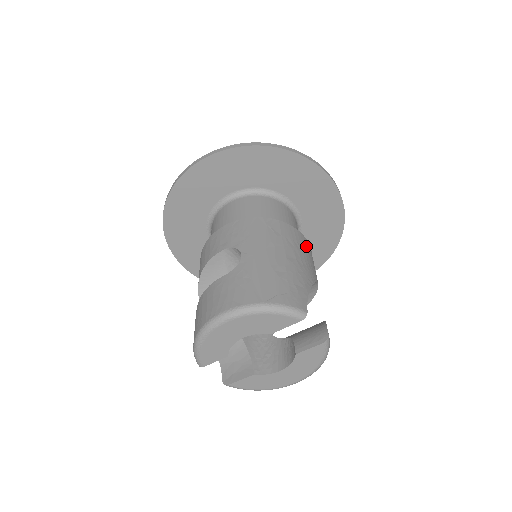
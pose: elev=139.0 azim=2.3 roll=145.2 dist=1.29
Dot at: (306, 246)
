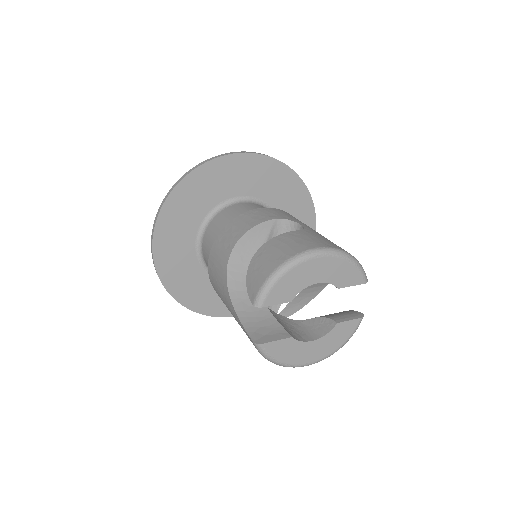
Dot at: occluded
